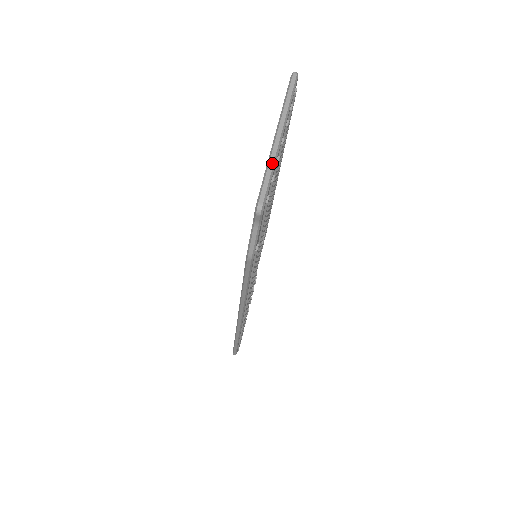
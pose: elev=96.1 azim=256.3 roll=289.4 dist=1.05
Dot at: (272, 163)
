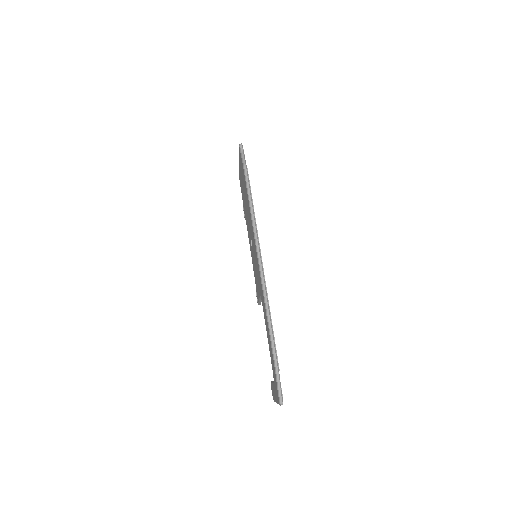
Dot at: occluded
